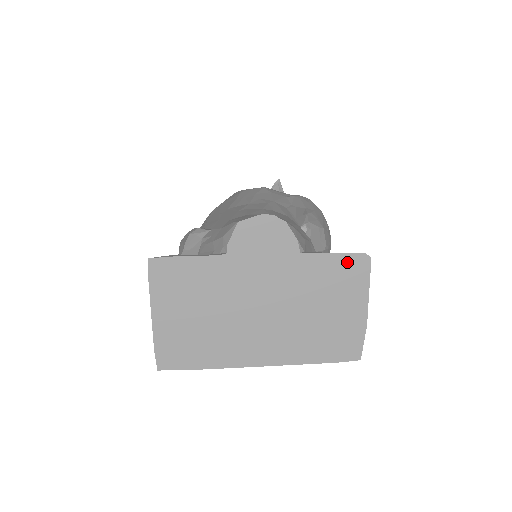
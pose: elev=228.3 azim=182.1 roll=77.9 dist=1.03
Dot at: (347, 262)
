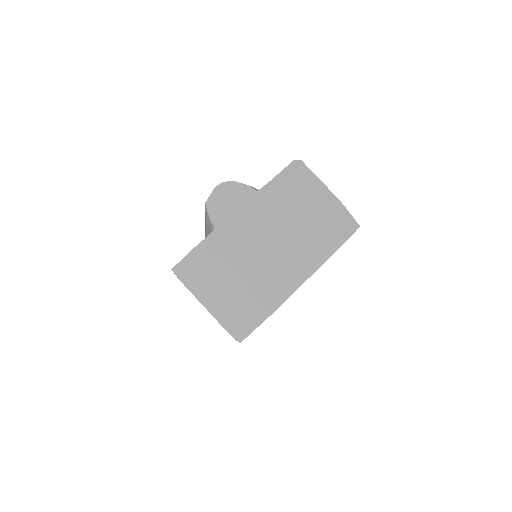
Dot at: (289, 174)
